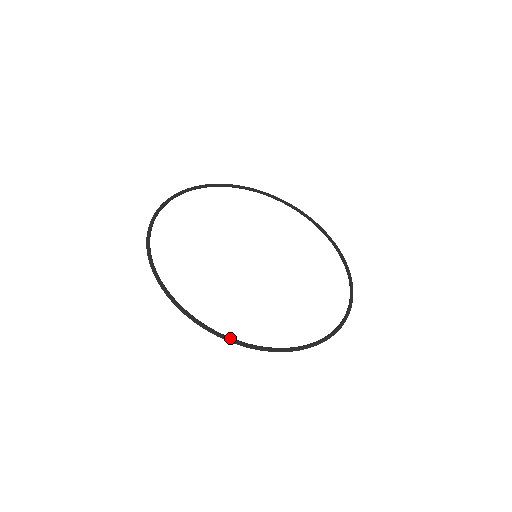
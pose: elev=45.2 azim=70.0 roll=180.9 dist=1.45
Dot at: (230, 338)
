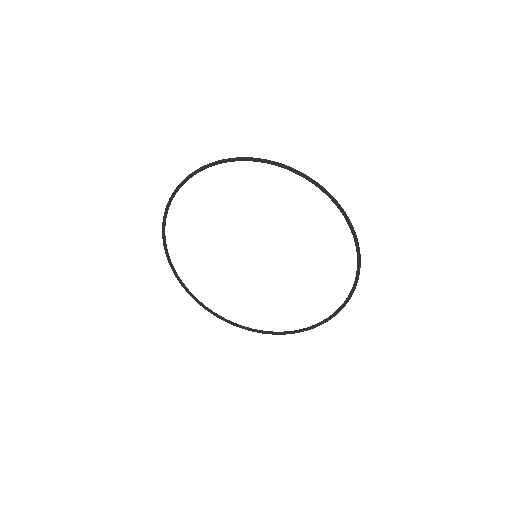
Dot at: (268, 161)
